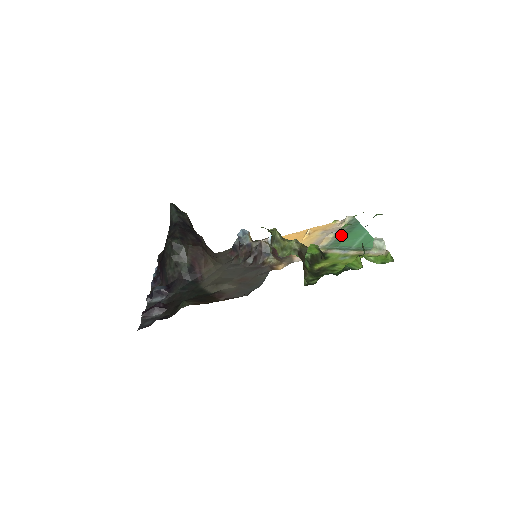
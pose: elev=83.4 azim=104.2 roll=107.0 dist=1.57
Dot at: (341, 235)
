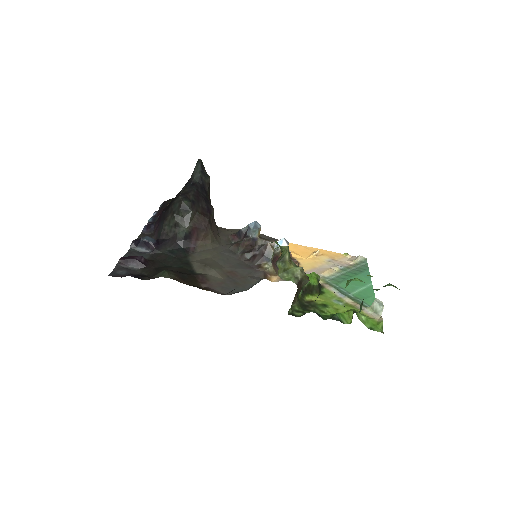
Dot at: (346, 274)
